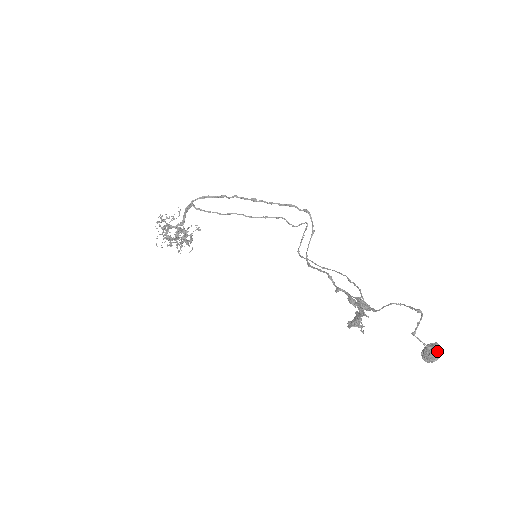
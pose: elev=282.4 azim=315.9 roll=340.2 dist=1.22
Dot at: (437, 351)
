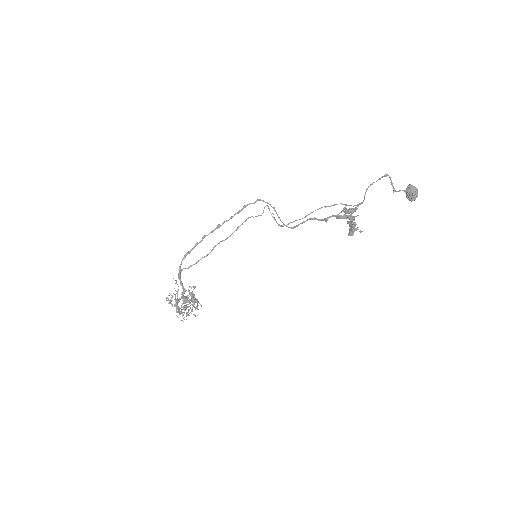
Dot at: (414, 188)
